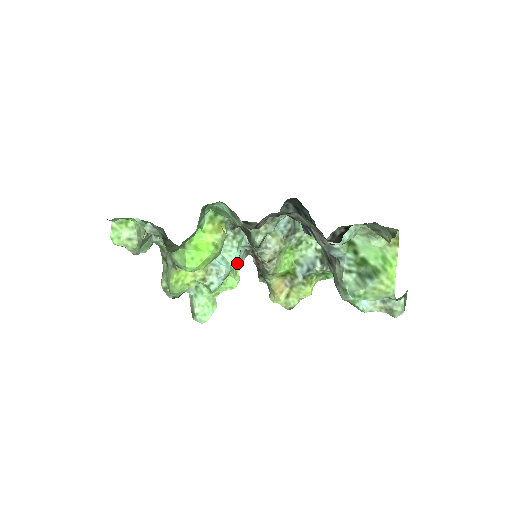
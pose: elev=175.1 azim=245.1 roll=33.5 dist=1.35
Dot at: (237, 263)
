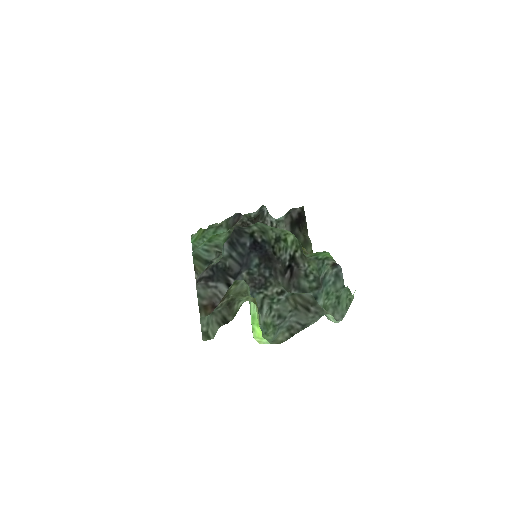
Dot at: occluded
